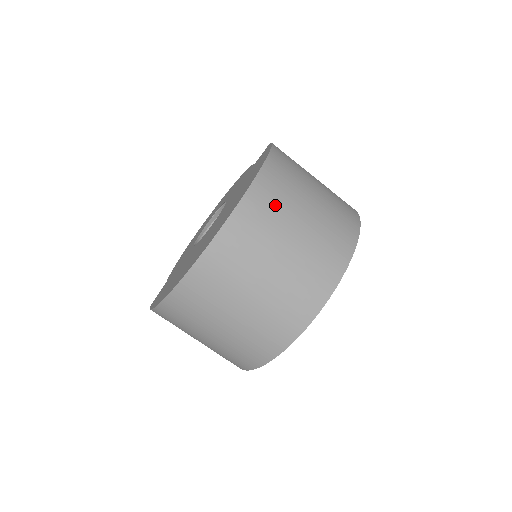
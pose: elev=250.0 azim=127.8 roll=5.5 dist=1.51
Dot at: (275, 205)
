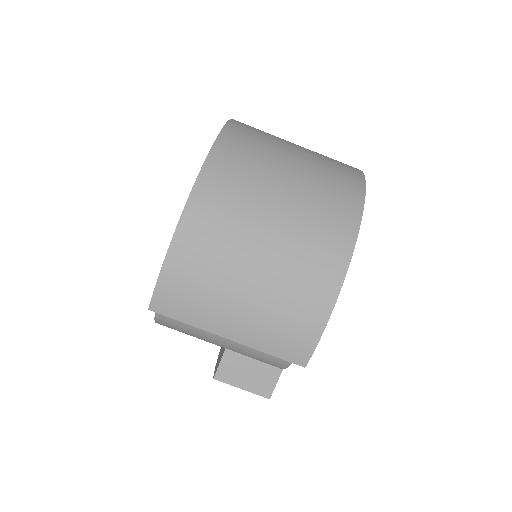
Dot at: occluded
